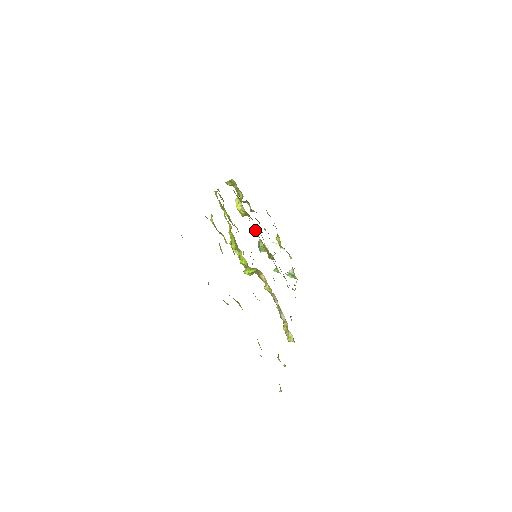
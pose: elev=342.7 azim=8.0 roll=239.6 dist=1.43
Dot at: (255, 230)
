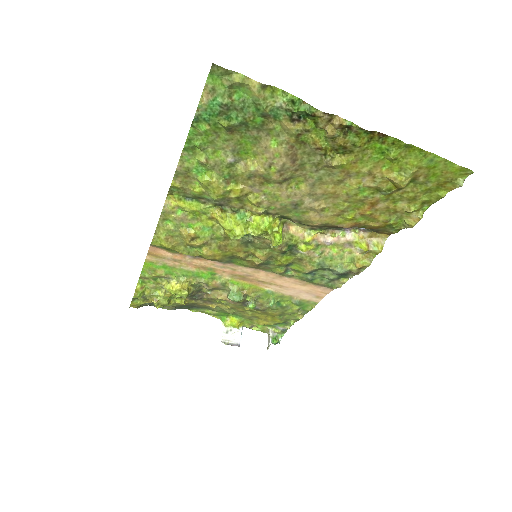
Dot at: (217, 278)
